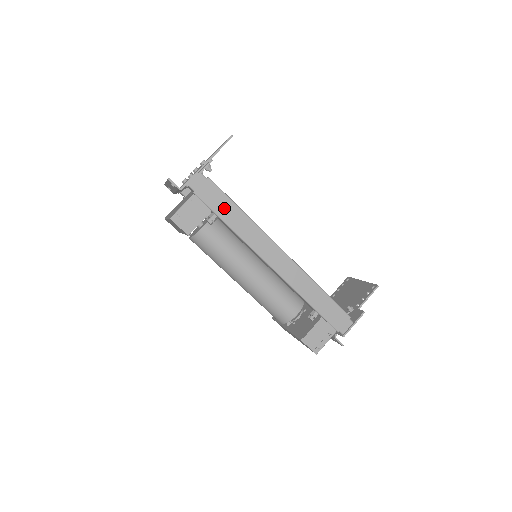
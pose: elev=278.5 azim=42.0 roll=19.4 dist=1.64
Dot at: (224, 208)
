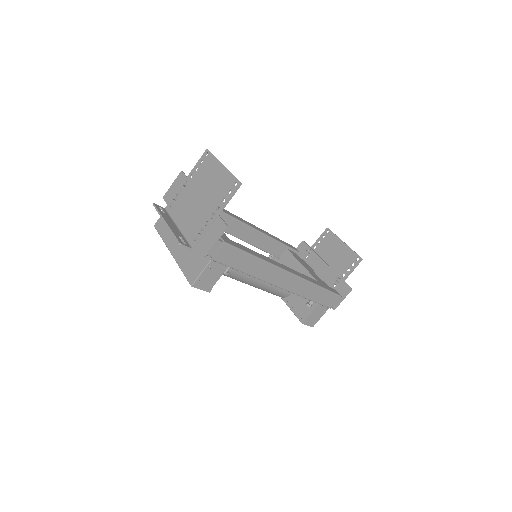
Dot at: (240, 261)
